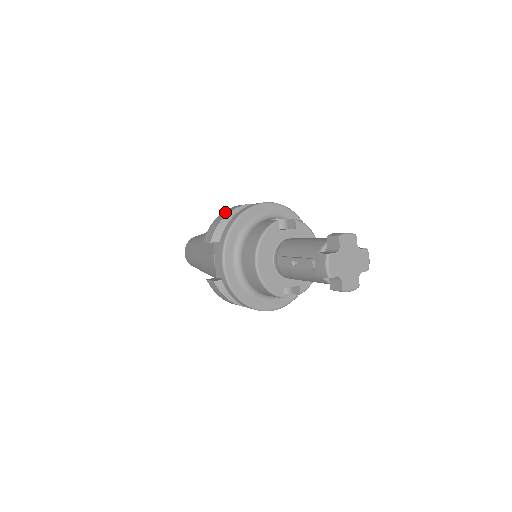
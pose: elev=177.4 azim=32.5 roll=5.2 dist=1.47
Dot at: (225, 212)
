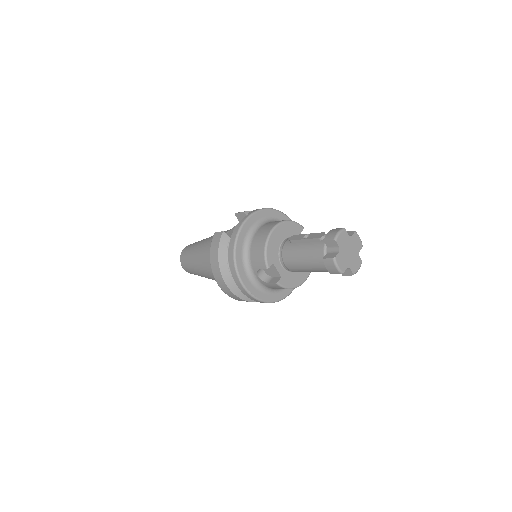
Dot at: occluded
